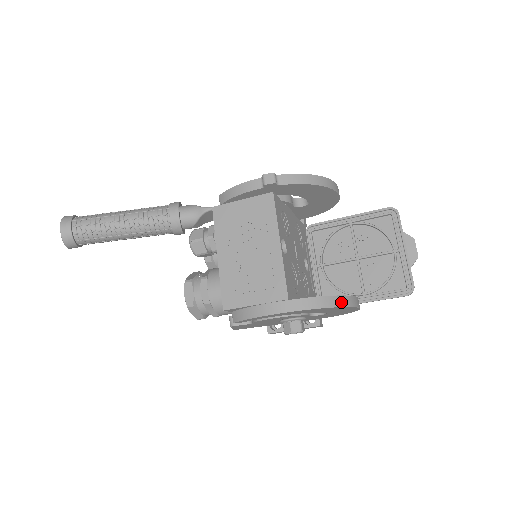
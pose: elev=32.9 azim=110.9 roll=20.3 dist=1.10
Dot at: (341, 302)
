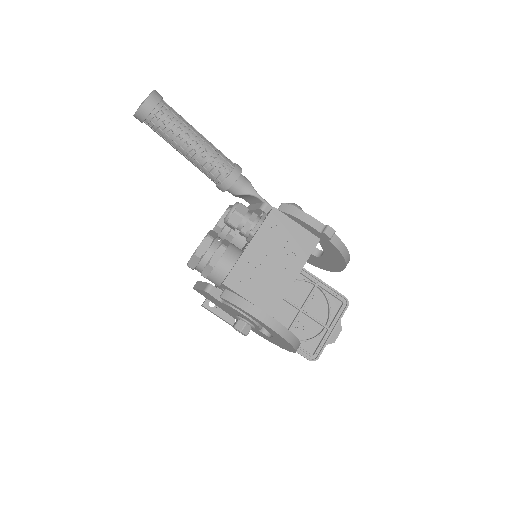
Dot at: (296, 345)
